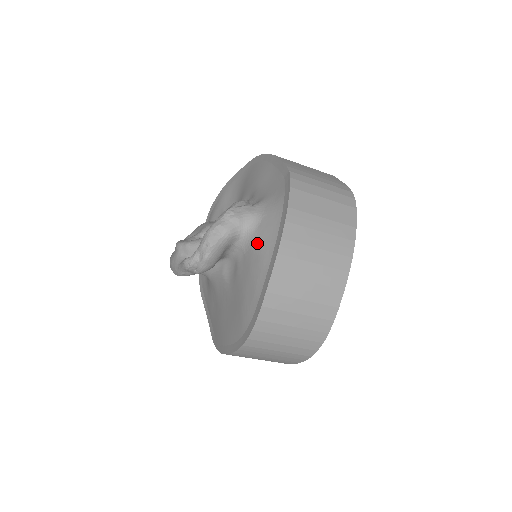
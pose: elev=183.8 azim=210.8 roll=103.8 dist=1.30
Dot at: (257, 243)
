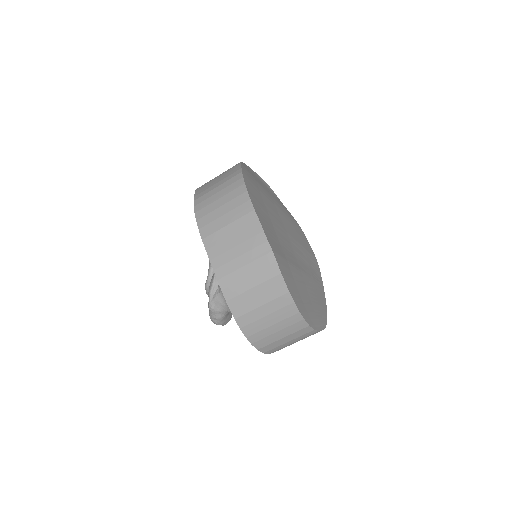
Dot at: occluded
